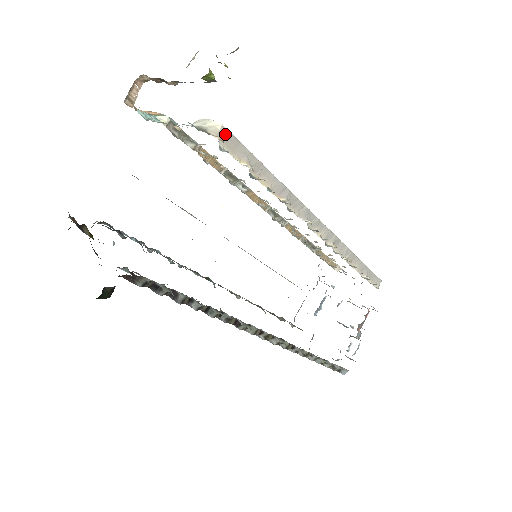
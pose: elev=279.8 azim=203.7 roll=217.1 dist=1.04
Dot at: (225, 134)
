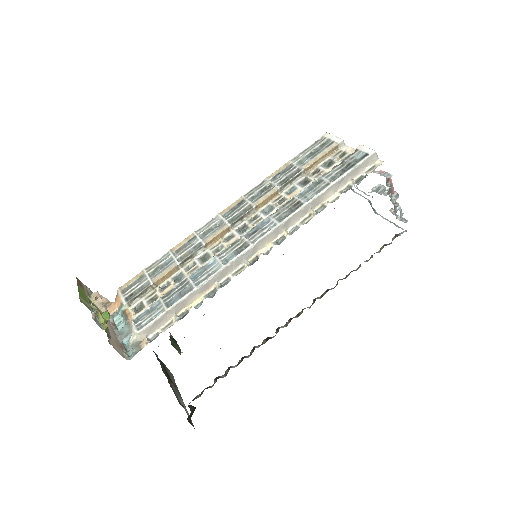
Dot at: (145, 332)
